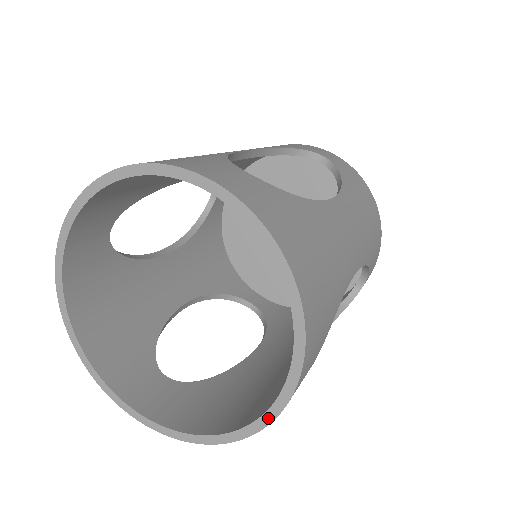
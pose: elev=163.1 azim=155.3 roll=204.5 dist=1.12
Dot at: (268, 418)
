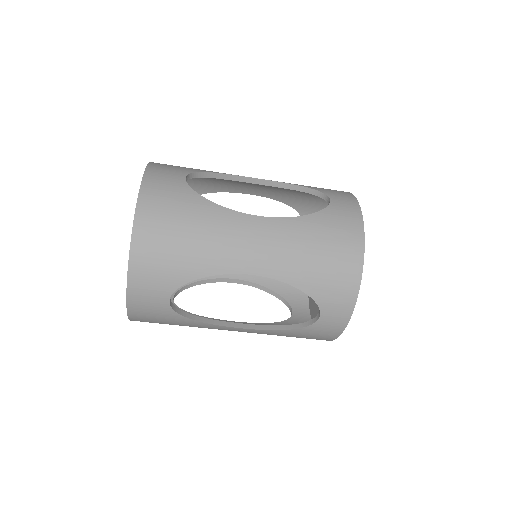
Dot at: (141, 186)
